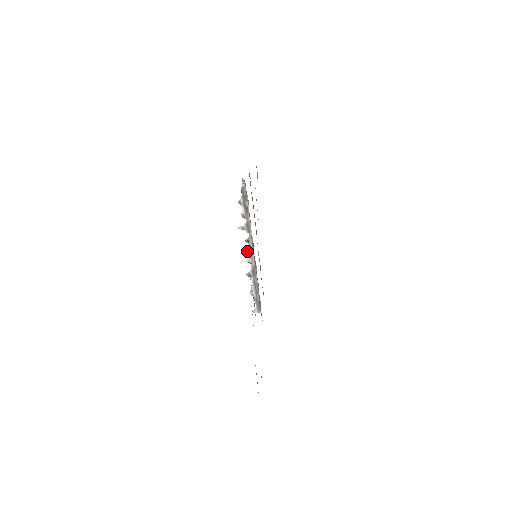
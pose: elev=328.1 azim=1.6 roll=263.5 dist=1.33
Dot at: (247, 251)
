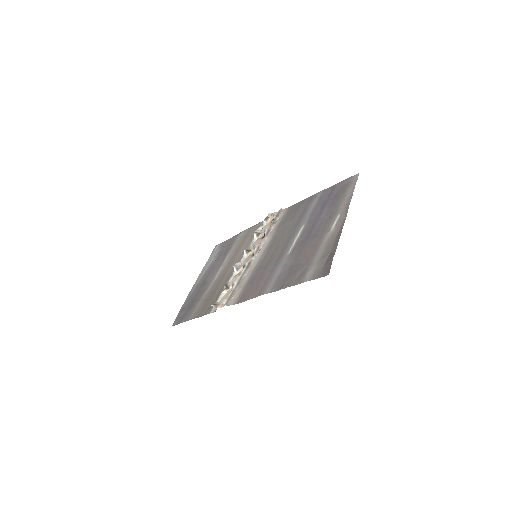
Dot at: (256, 246)
